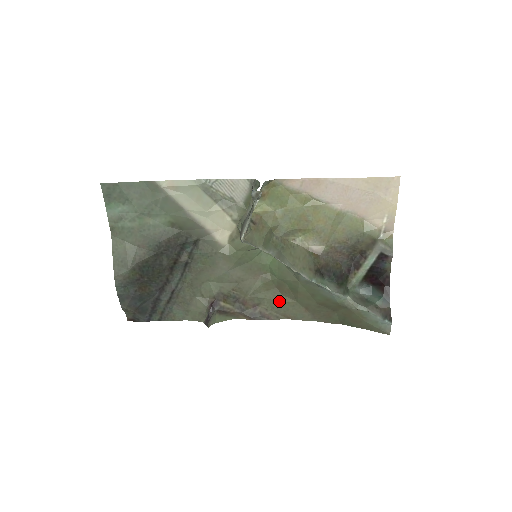
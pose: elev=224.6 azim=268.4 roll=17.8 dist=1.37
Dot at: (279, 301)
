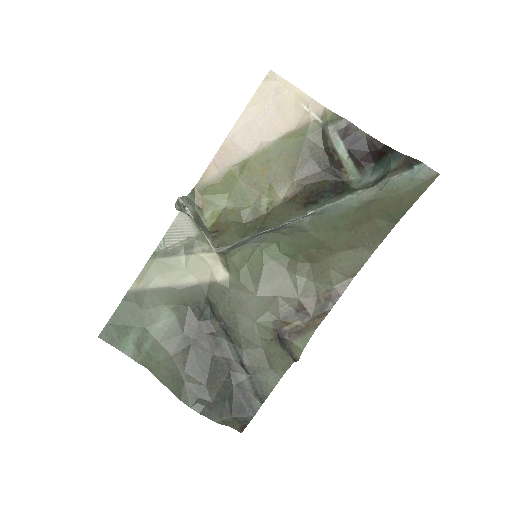
Dot at: (325, 271)
